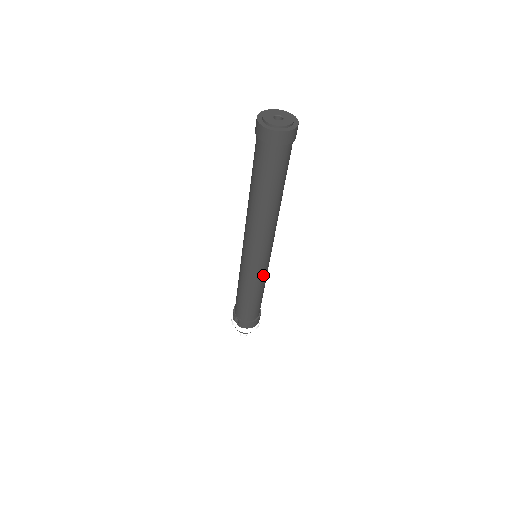
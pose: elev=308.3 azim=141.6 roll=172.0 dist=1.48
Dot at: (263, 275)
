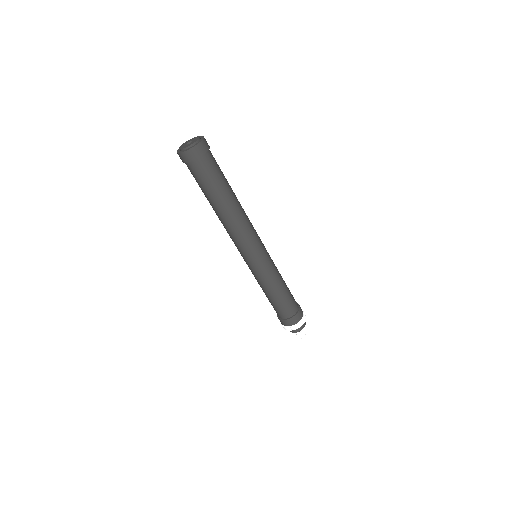
Dot at: (261, 273)
